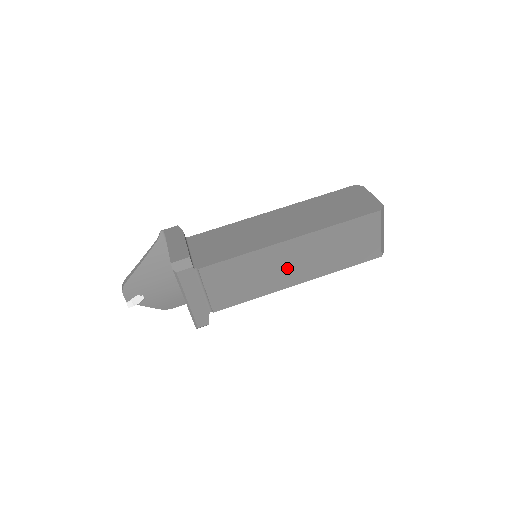
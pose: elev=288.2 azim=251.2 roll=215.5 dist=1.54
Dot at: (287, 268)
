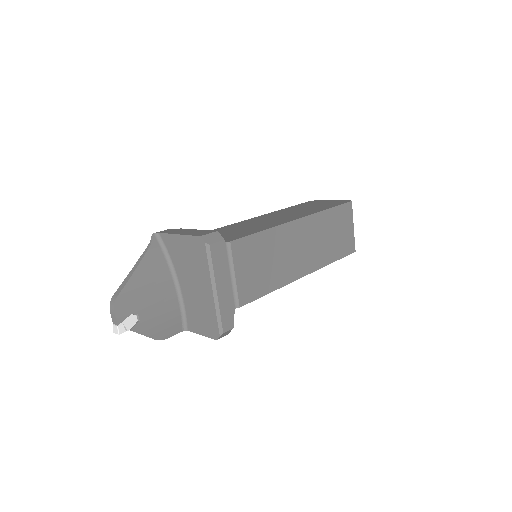
Dot at: (297, 254)
